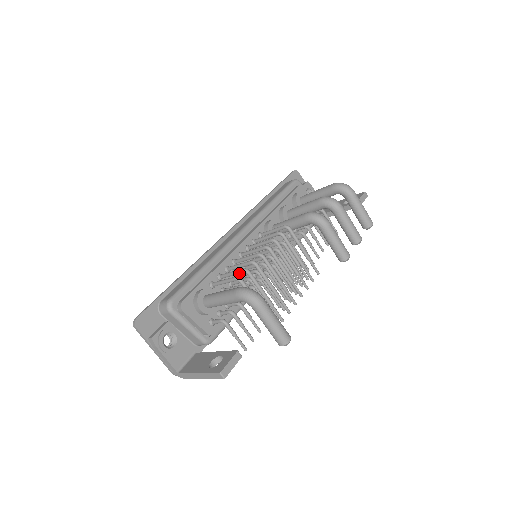
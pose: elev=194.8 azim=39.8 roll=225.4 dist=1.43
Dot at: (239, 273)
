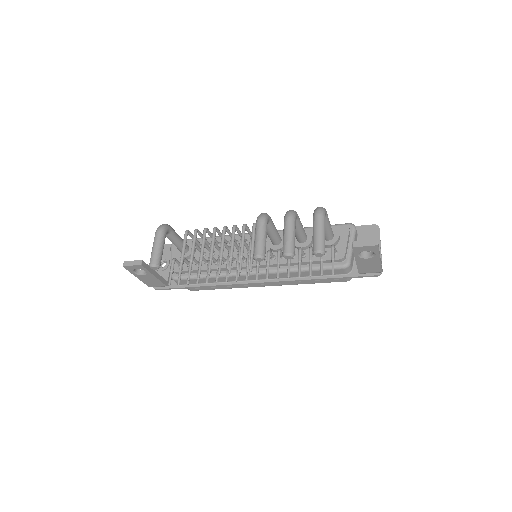
Dot at: (198, 234)
